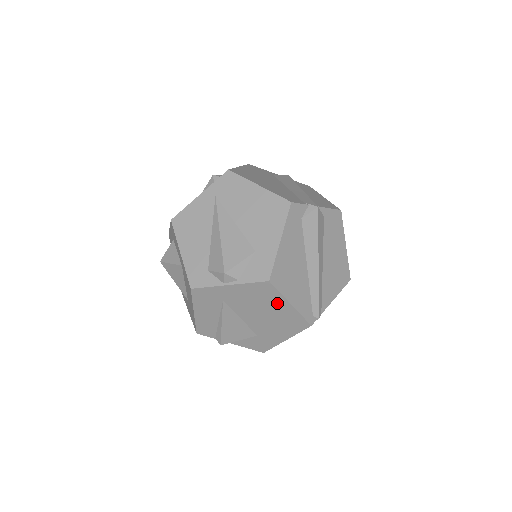
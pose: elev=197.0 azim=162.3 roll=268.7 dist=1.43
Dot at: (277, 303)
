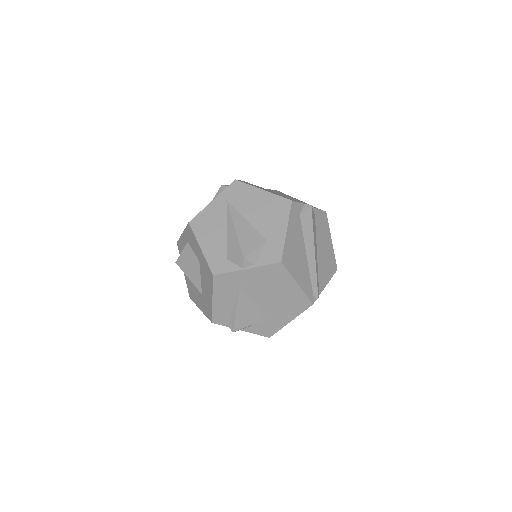
Dot at: (286, 284)
